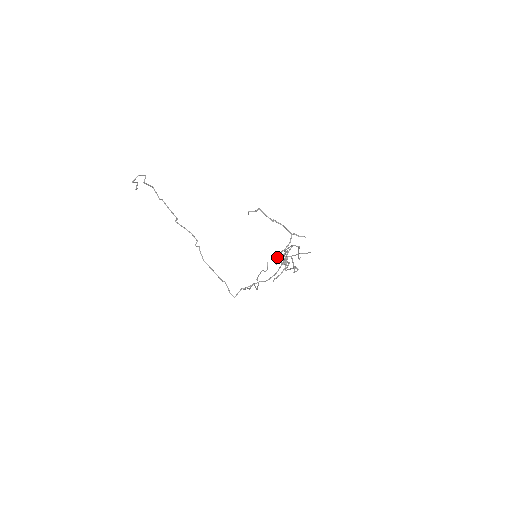
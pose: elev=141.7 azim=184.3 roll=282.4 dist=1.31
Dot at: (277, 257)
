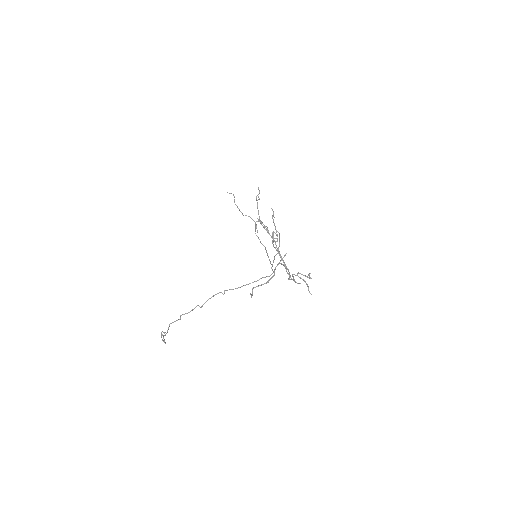
Dot at: occluded
